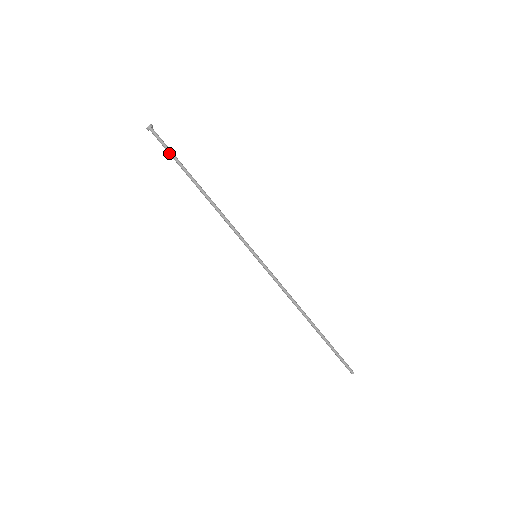
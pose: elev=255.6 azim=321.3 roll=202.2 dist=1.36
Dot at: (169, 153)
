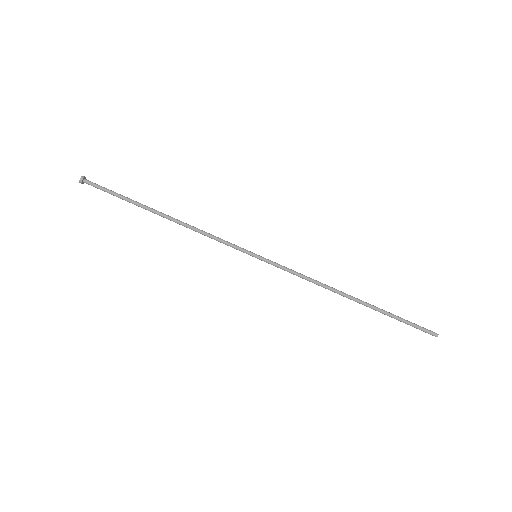
Dot at: occluded
